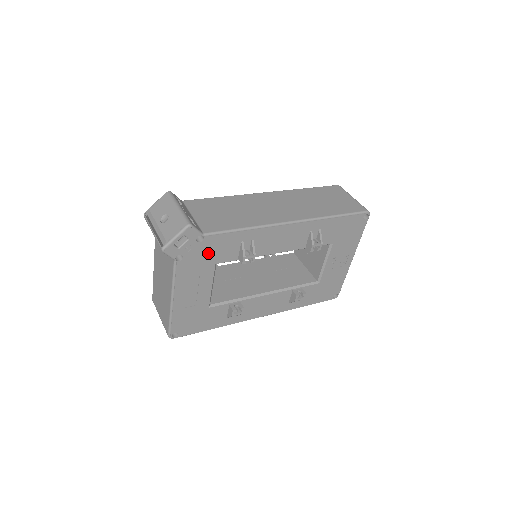
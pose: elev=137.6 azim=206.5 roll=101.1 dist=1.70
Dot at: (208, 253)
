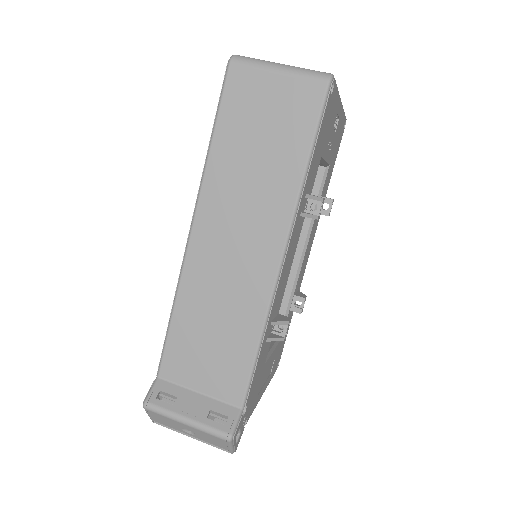
Dot at: (255, 385)
